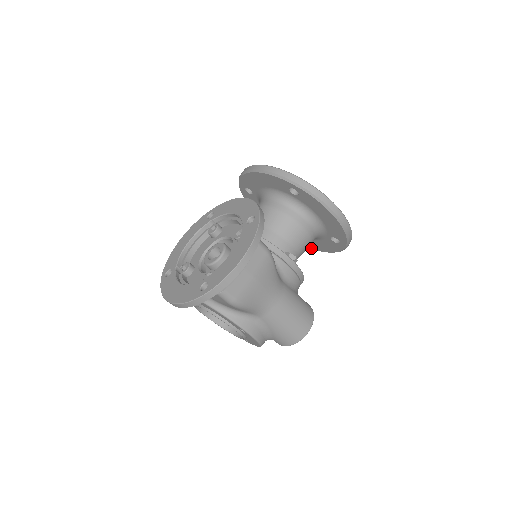
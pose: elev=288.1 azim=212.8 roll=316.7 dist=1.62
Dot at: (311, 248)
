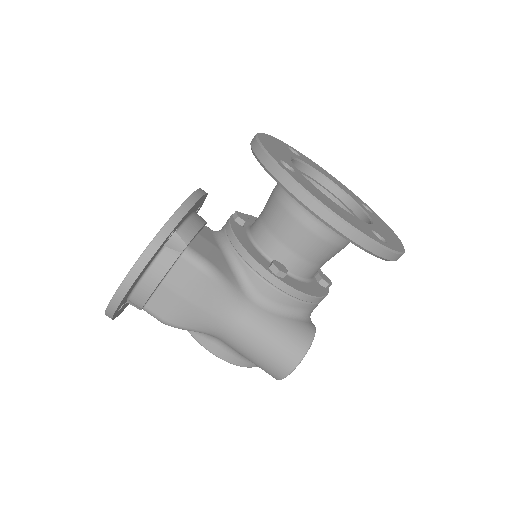
Dot at: occluded
